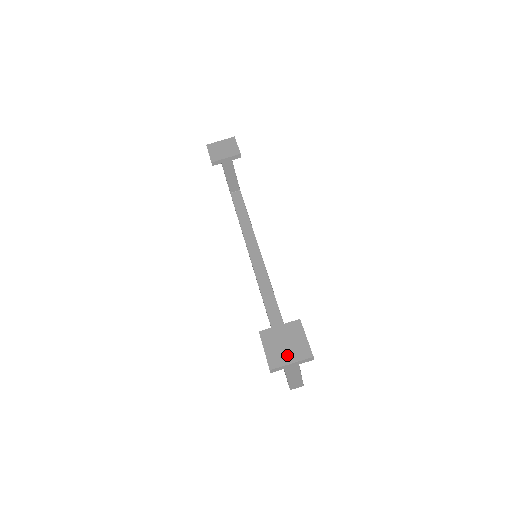
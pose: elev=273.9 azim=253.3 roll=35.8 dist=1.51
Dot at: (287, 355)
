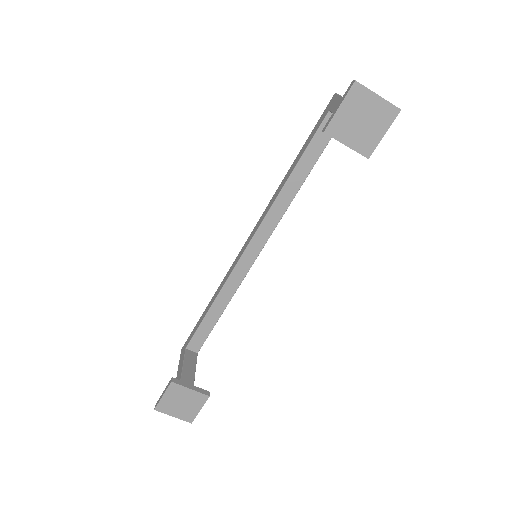
Dot at: (175, 411)
